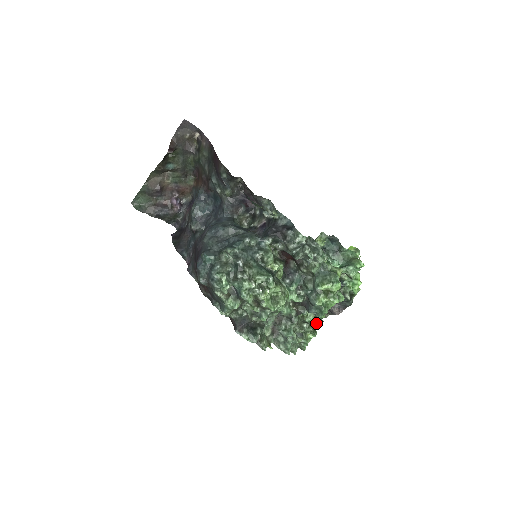
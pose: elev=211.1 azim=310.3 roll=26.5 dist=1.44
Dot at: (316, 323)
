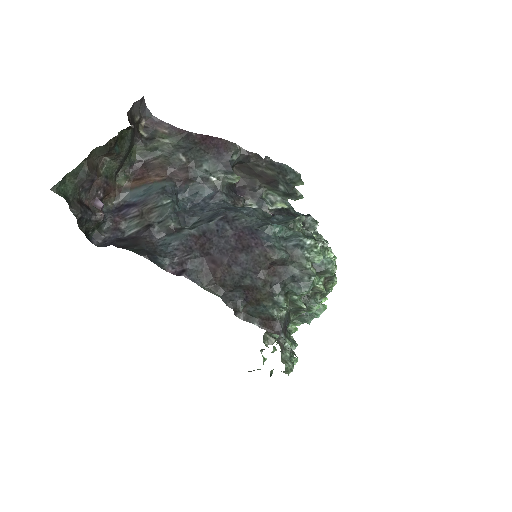
Dot at: (274, 348)
